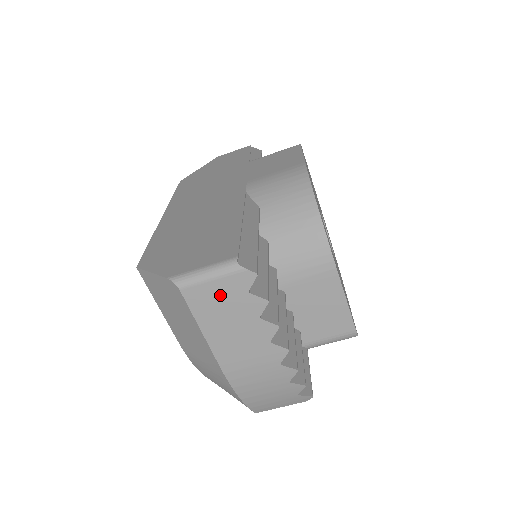
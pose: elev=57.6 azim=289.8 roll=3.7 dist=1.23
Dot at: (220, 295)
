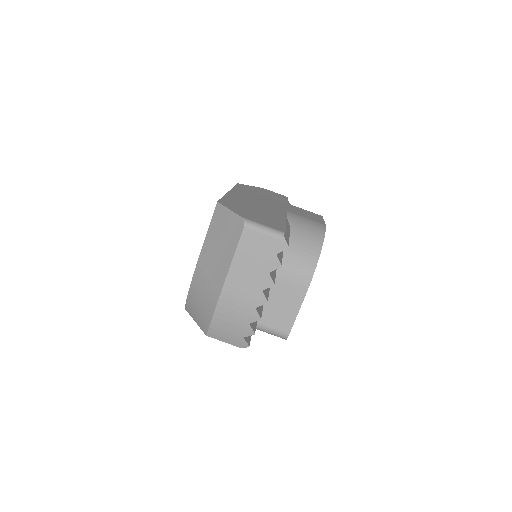
Dot at: (261, 245)
